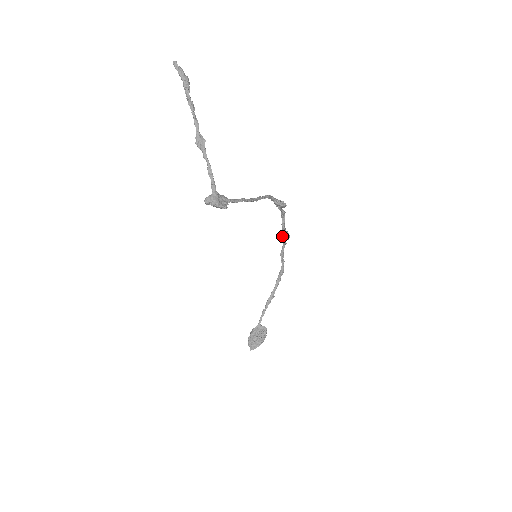
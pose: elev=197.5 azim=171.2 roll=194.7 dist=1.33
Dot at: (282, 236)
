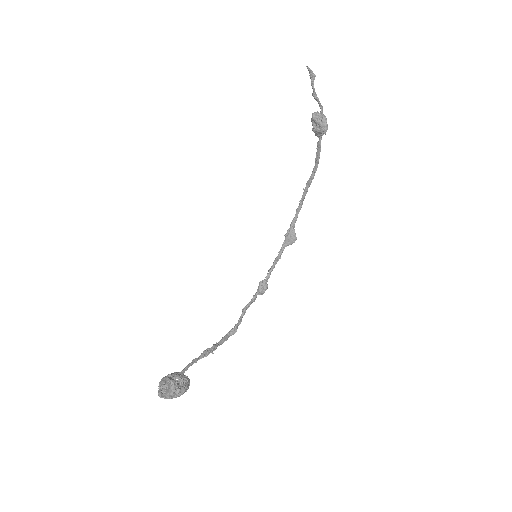
Dot at: (263, 282)
